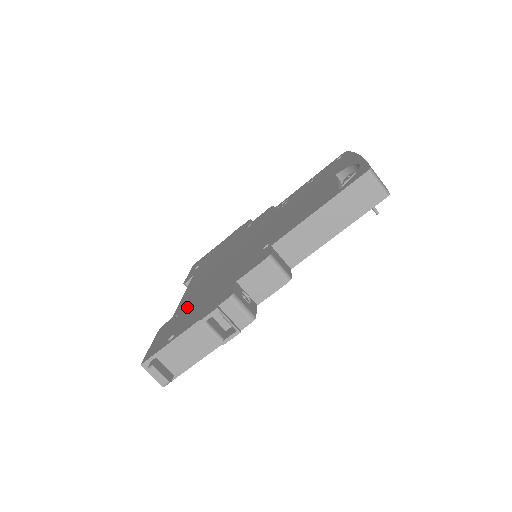
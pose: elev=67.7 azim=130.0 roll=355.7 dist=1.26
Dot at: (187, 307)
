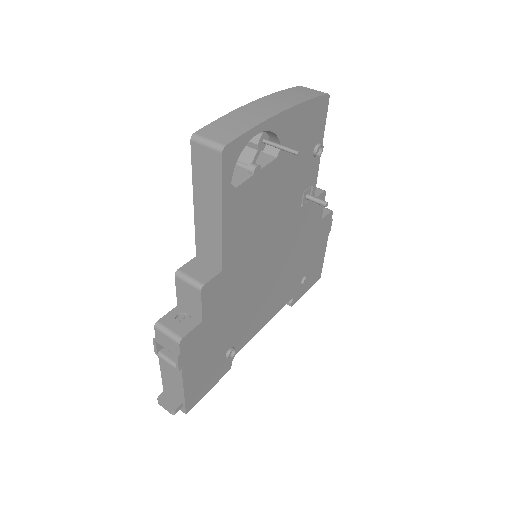
Dot at: occluded
